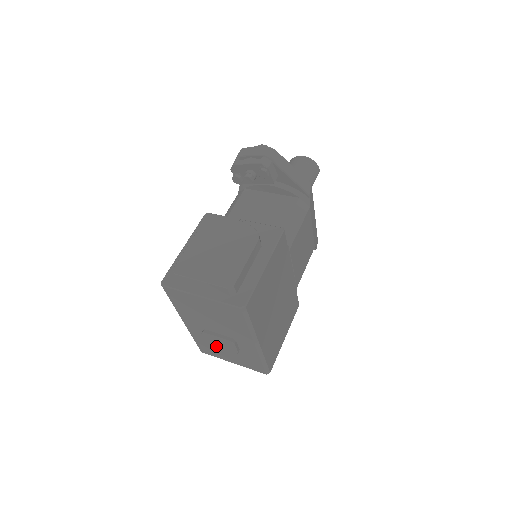
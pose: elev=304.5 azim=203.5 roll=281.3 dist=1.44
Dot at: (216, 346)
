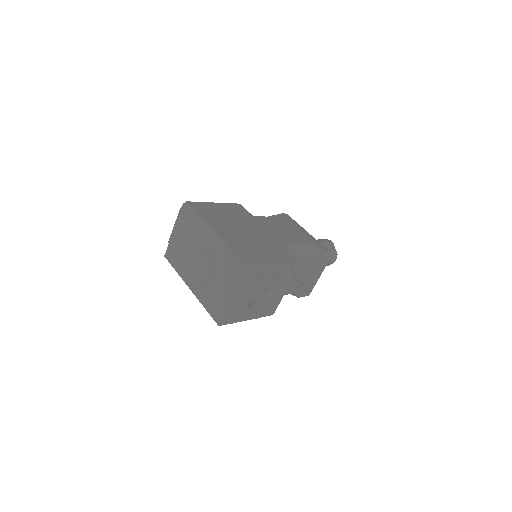
Dot at: (206, 280)
